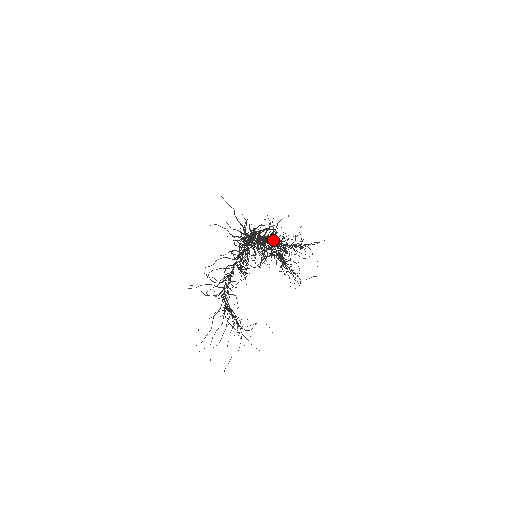
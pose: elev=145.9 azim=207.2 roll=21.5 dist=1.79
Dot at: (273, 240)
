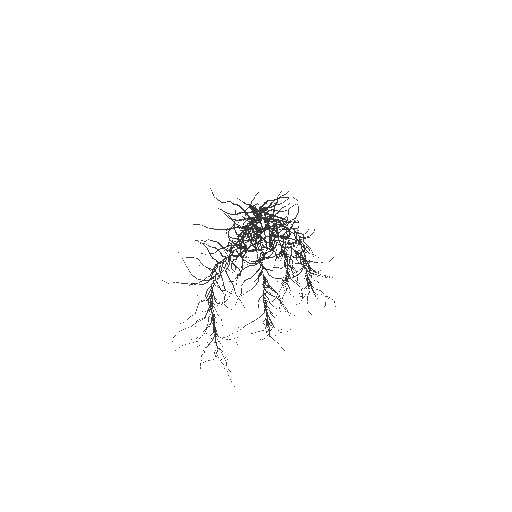
Dot at: (265, 290)
